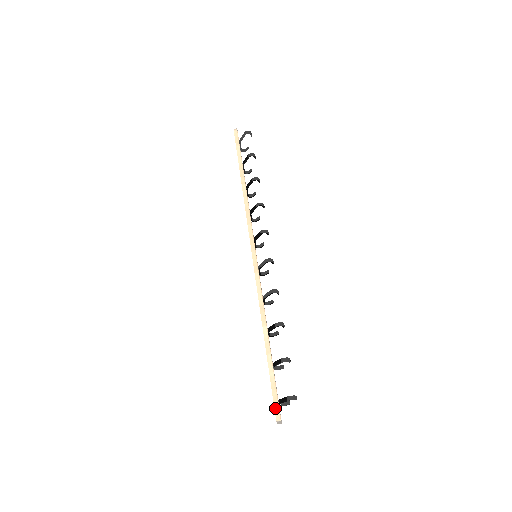
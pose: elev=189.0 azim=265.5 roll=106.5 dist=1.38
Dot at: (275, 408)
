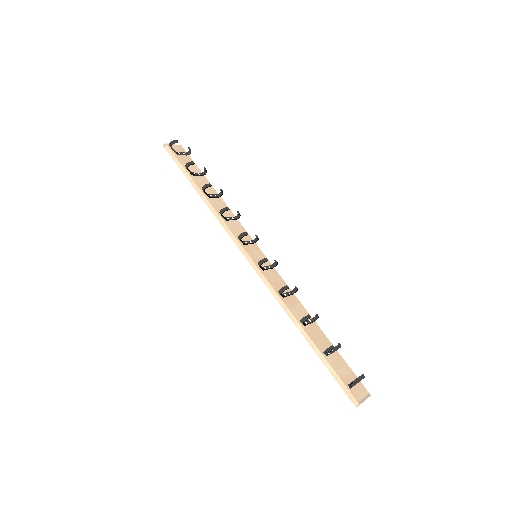
Dot at: (348, 396)
